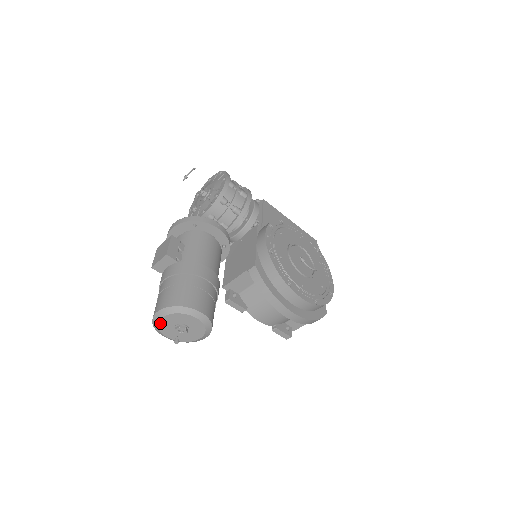
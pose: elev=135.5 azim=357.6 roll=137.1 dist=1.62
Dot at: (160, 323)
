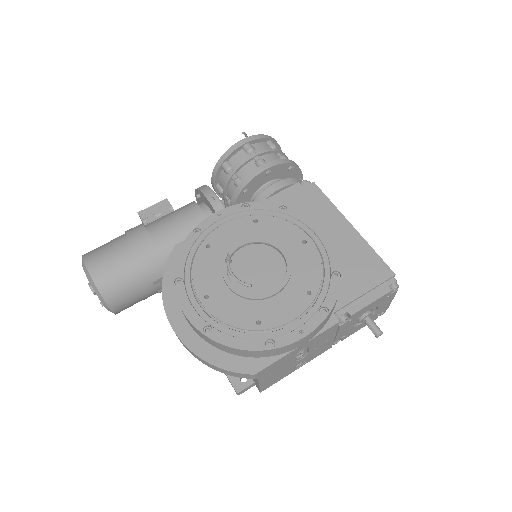
Dot at: occluded
